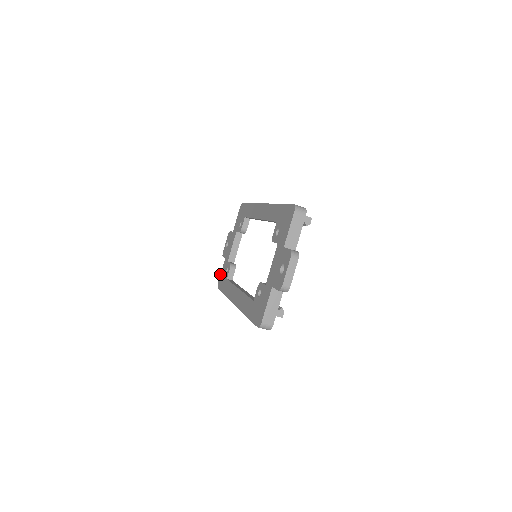
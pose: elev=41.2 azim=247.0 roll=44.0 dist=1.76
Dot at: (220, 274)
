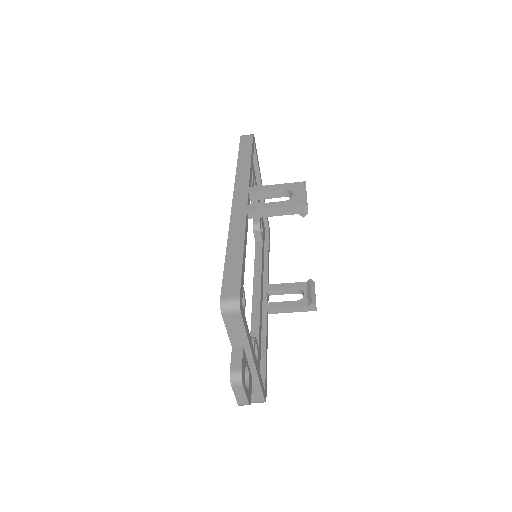
Dot at: occluded
